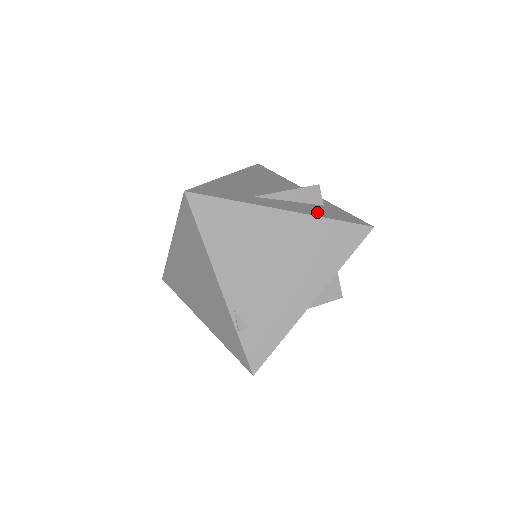
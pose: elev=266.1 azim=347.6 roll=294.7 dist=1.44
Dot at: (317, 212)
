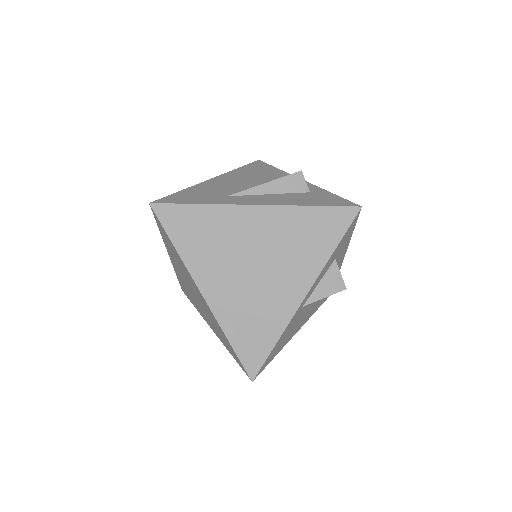
Dot at: (295, 201)
